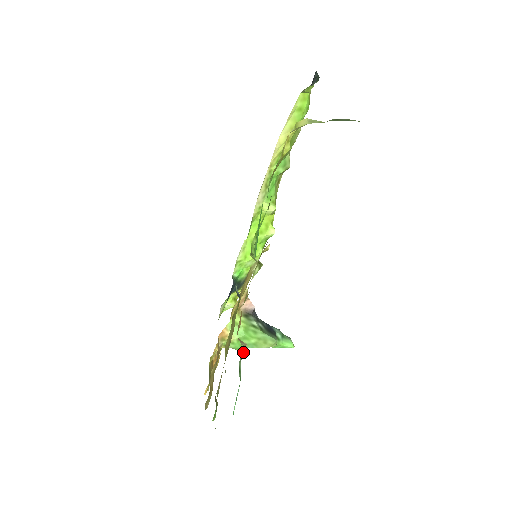
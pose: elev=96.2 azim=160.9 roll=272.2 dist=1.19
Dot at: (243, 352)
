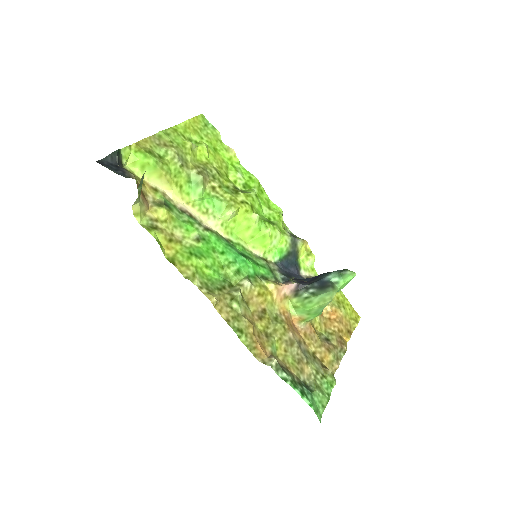
Dot at: (276, 367)
